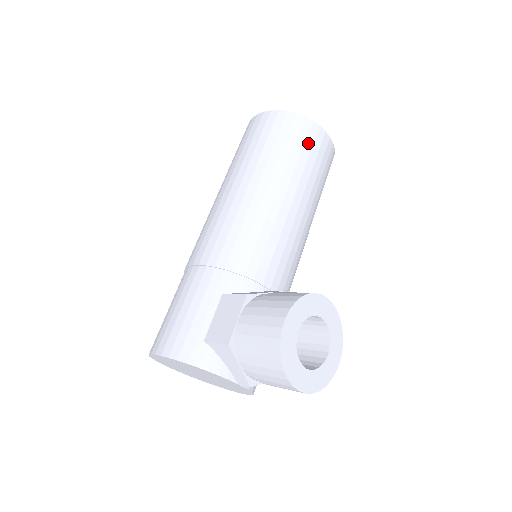
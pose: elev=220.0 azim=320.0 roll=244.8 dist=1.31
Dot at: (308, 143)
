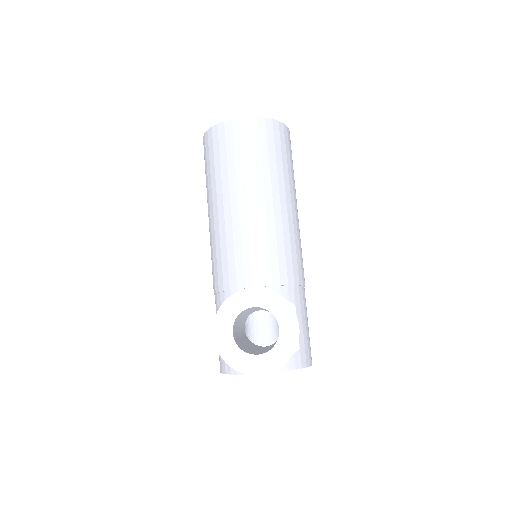
Dot at: (229, 144)
